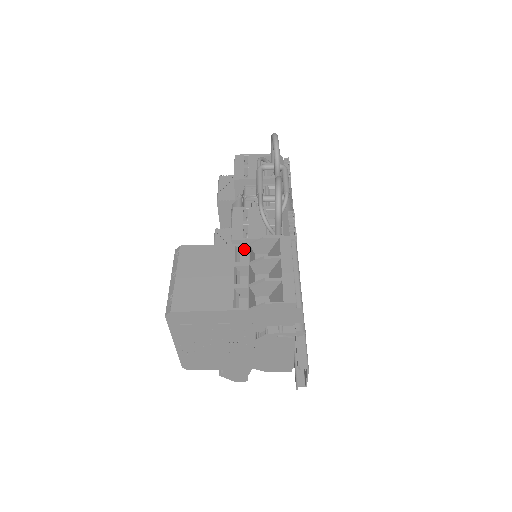
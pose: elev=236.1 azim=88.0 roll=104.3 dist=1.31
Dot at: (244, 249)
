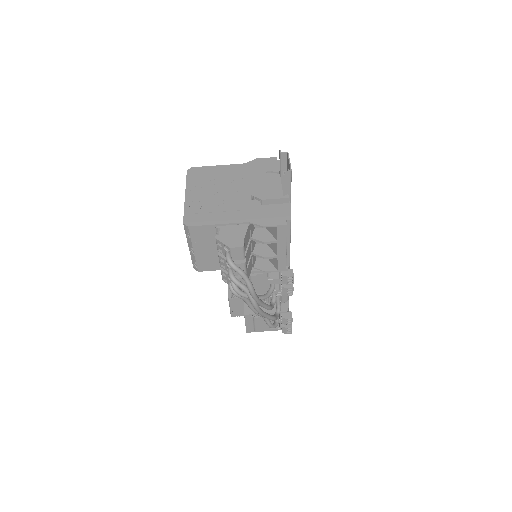
Dot at: occluded
